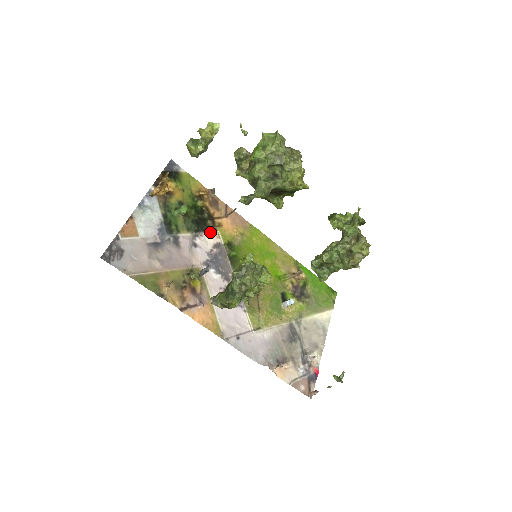
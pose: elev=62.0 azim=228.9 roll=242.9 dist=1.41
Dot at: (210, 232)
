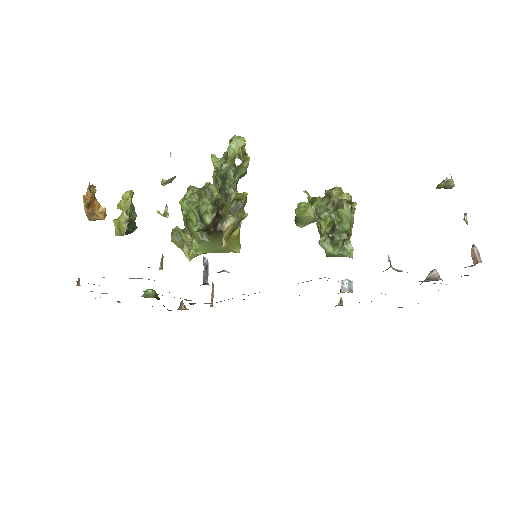
Dot at: occluded
